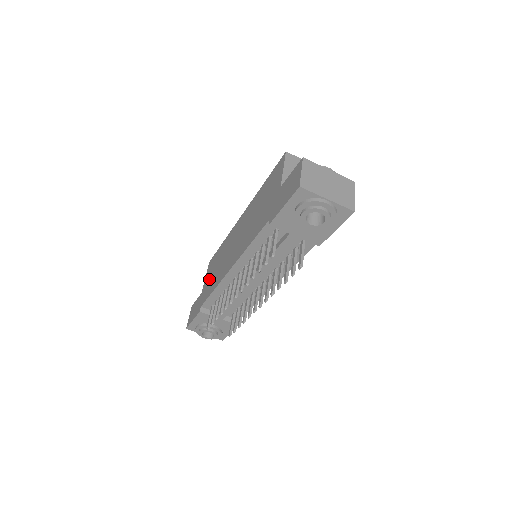
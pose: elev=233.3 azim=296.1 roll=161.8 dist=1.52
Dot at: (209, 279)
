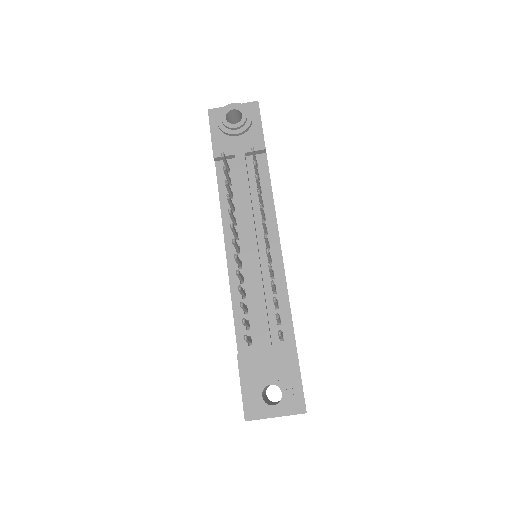
Dot at: occluded
